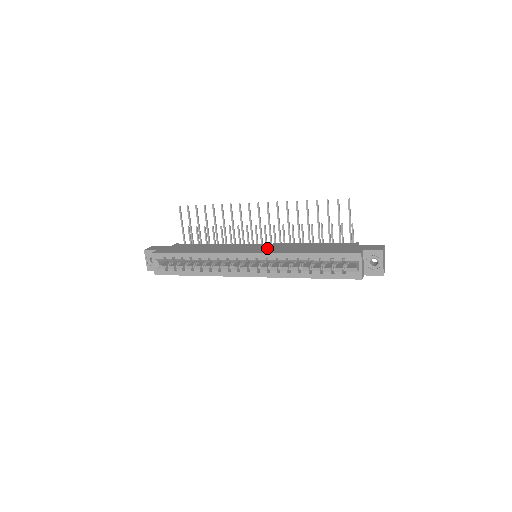
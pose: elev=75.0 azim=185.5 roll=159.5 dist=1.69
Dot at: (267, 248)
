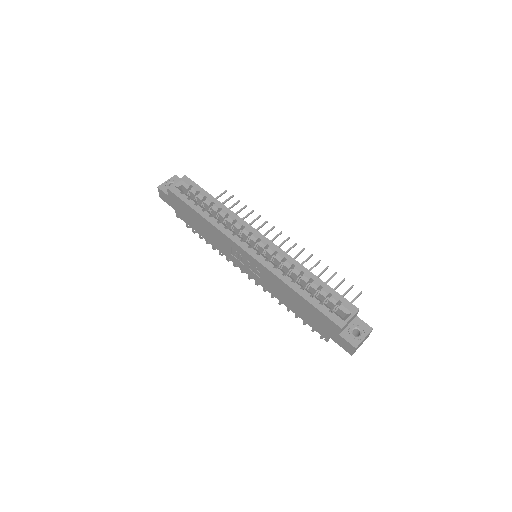
Dot at: occluded
